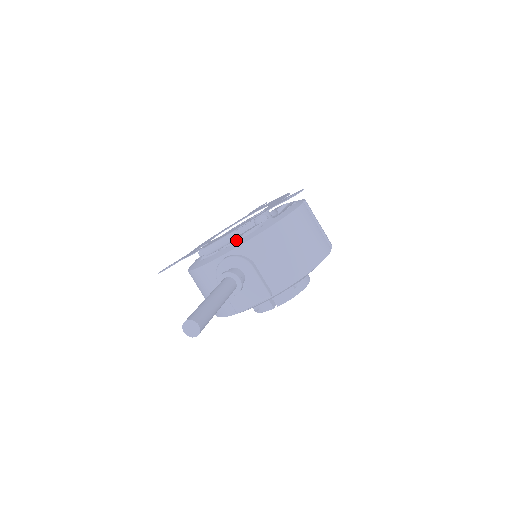
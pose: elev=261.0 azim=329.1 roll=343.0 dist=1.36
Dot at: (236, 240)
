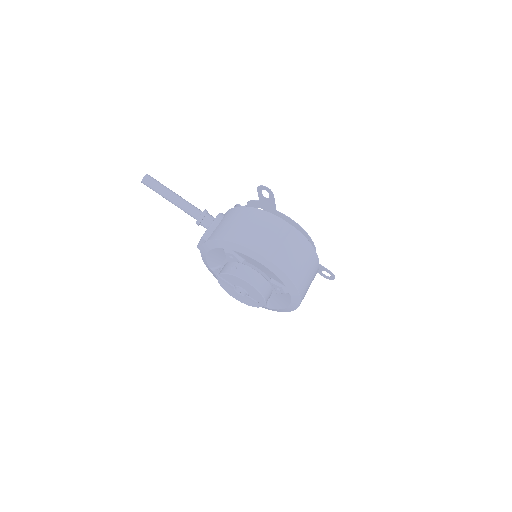
Dot at: occluded
